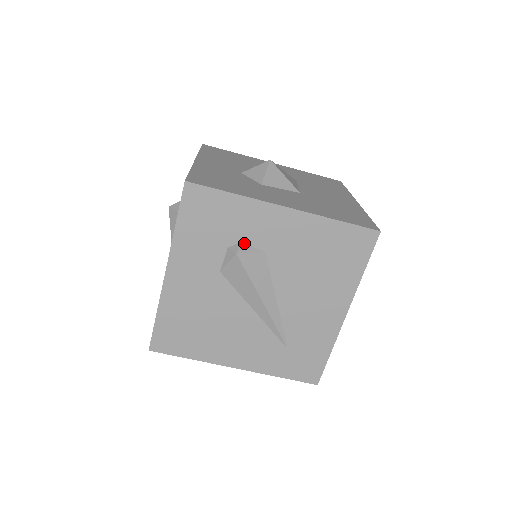
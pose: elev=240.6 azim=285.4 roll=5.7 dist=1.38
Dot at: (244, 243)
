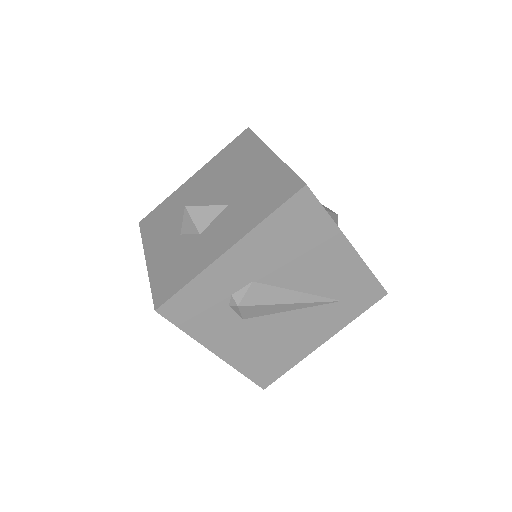
Dot at: (234, 293)
